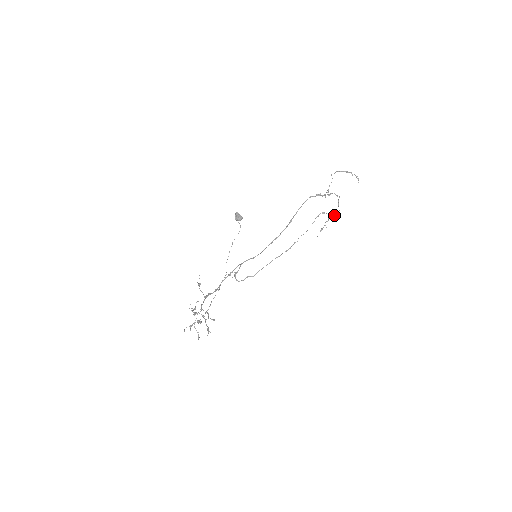
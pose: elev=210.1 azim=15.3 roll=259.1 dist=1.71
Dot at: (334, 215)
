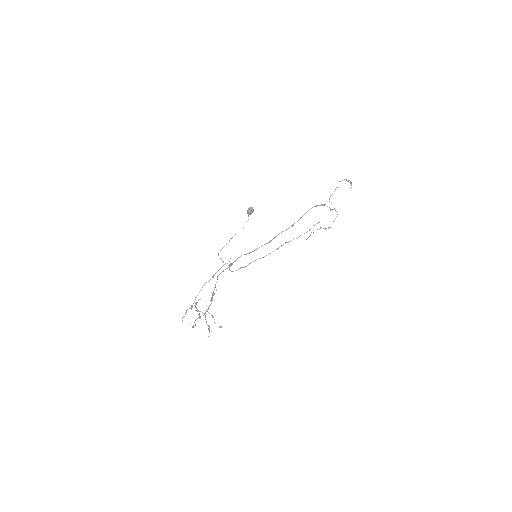
Dot at: (326, 228)
